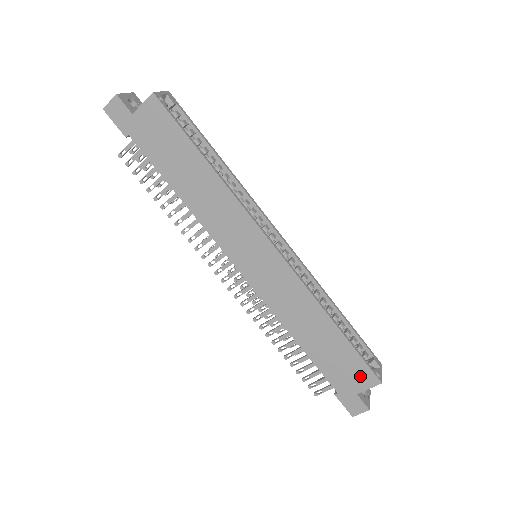
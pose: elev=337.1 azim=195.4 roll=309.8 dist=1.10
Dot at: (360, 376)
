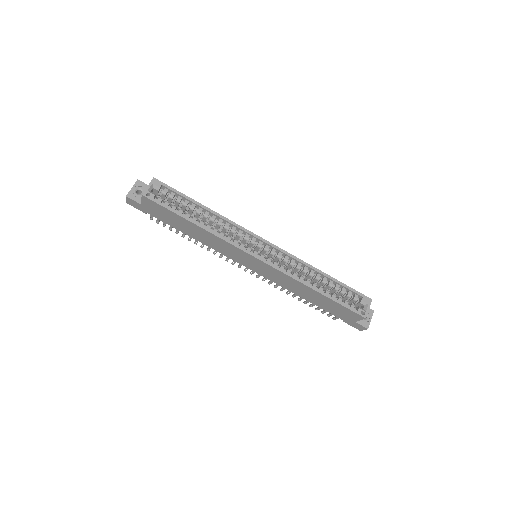
Dot at: (351, 315)
